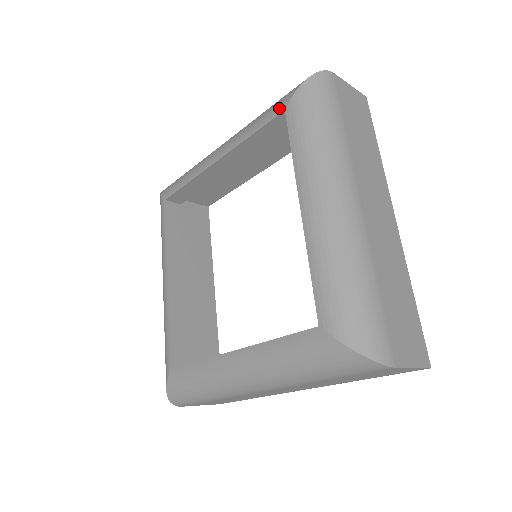
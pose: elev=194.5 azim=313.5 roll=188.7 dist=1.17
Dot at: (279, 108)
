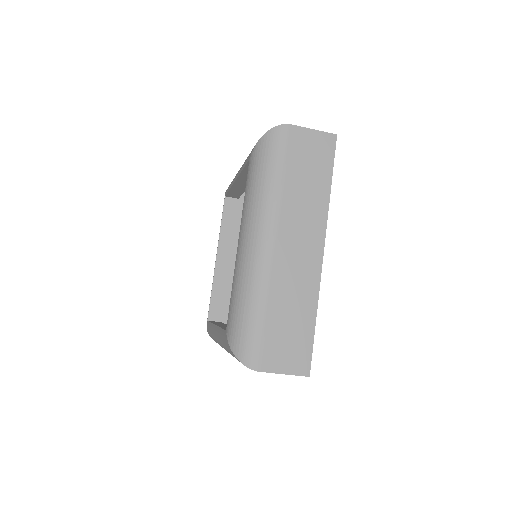
Dot at: (249, 155)
